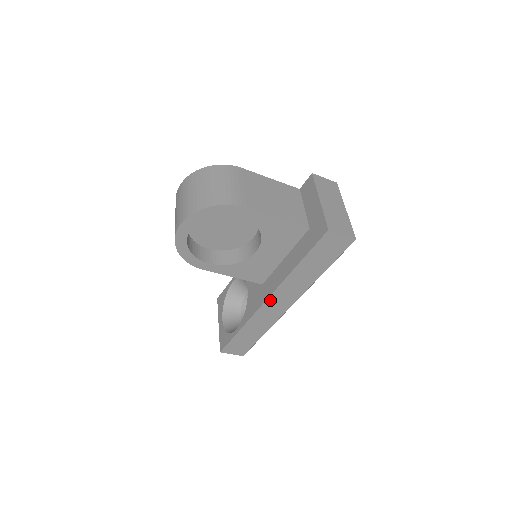
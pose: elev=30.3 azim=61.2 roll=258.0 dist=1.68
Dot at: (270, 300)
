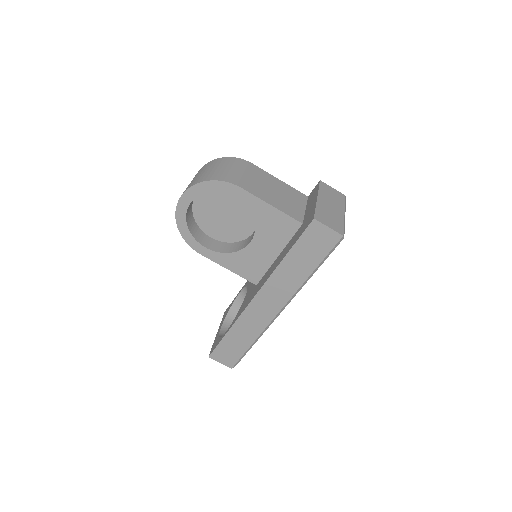
Dot at: (258, 298)
